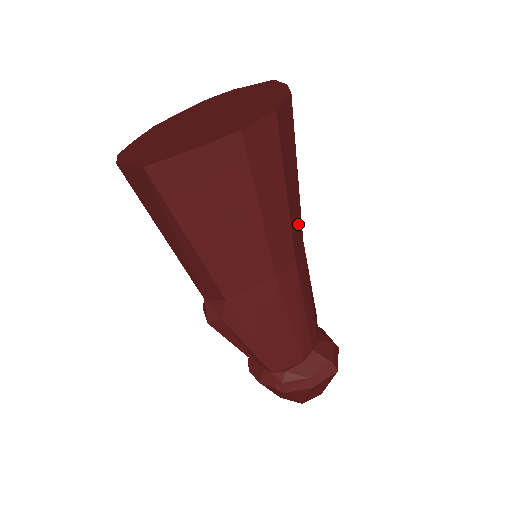
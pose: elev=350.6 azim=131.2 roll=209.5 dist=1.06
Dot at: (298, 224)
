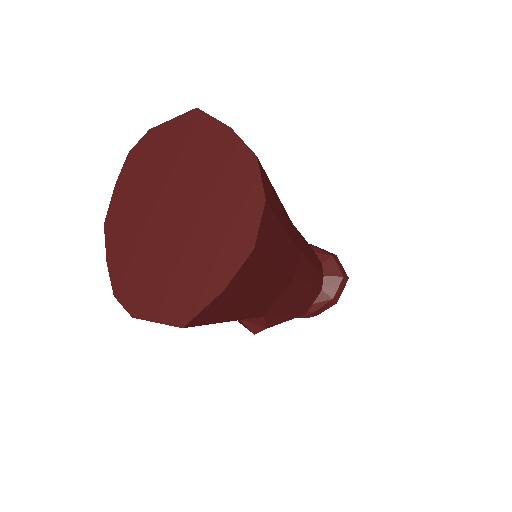
Dot at: (291, 226)
